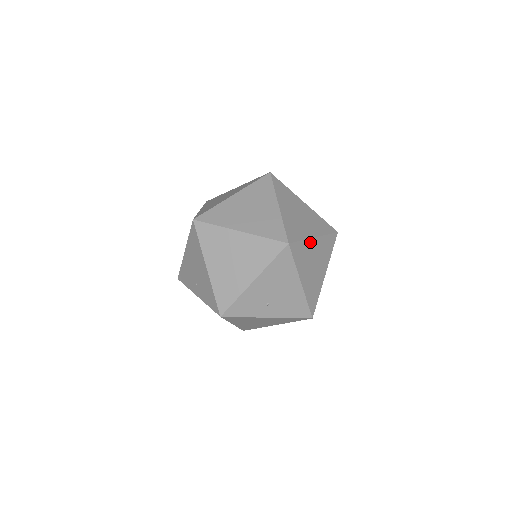
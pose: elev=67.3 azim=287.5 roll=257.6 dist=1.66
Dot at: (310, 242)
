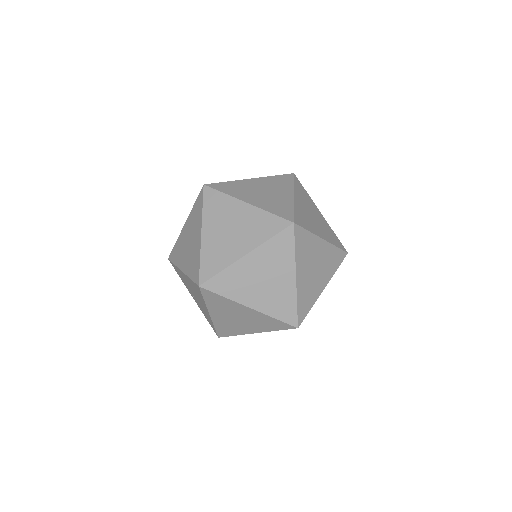
Dot at: (318, 297)
